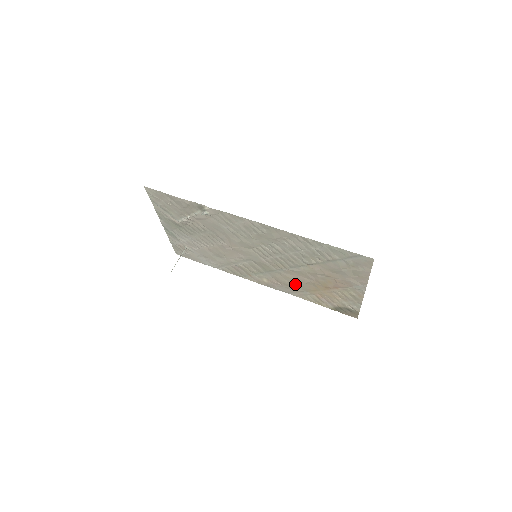
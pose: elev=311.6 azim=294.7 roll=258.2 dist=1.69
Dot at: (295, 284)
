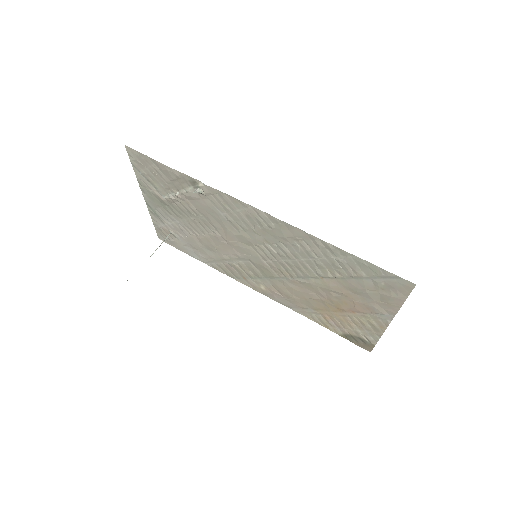
Dot at: (300, 298)
